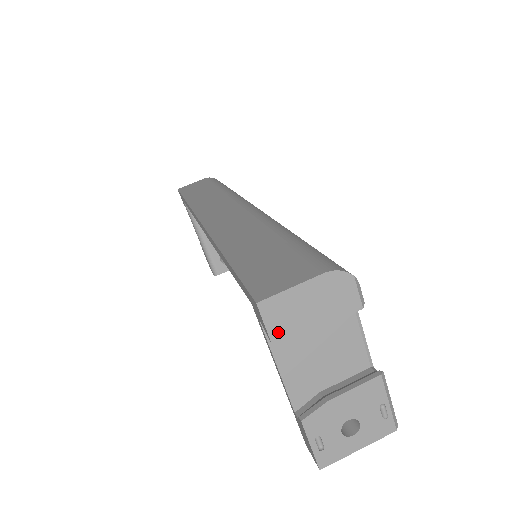
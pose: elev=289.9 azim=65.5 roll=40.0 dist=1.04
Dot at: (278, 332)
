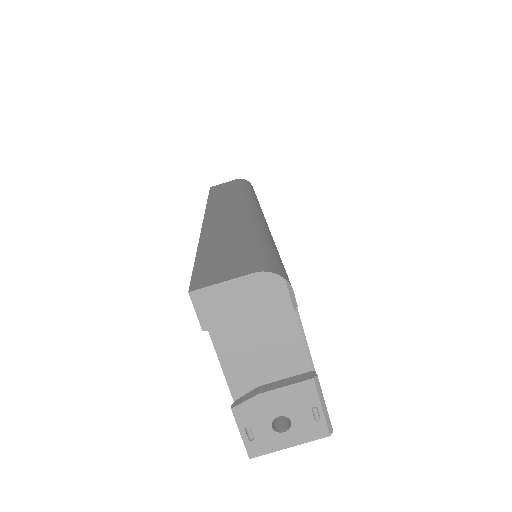
Dot at: (209, 322)
